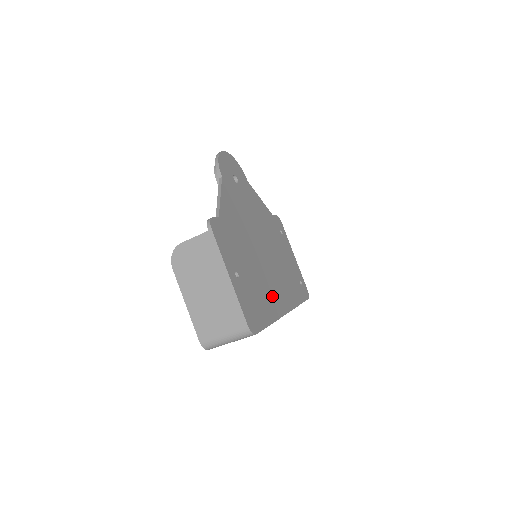
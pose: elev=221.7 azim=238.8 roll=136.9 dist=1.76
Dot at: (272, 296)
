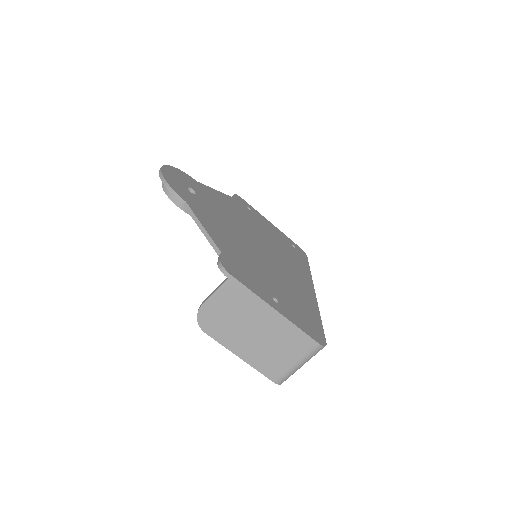
Dot at: (299, 288)
